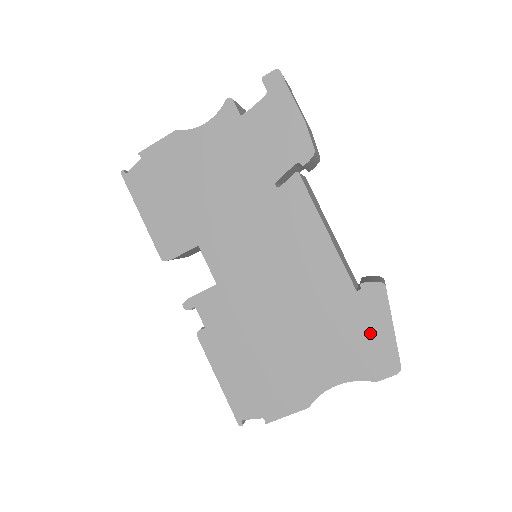
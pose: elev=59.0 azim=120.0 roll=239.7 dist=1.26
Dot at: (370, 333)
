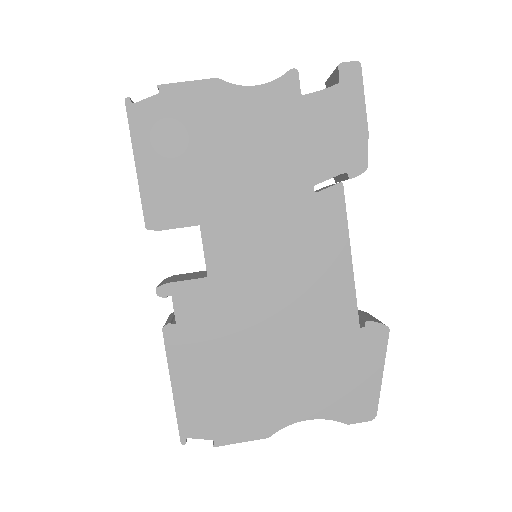
Dot at: (359, 374)
